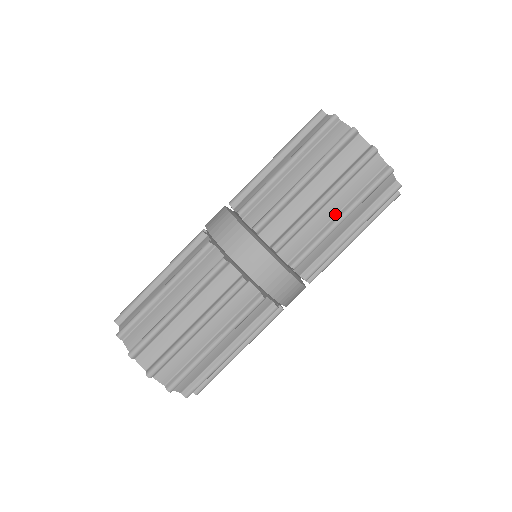
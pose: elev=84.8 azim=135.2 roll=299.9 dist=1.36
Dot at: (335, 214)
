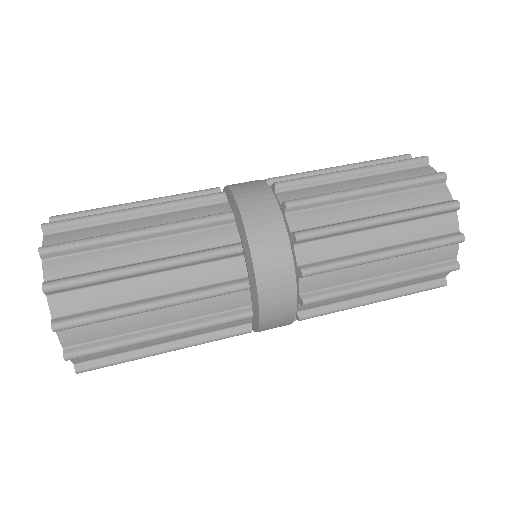
Dot at: (373, 214)
